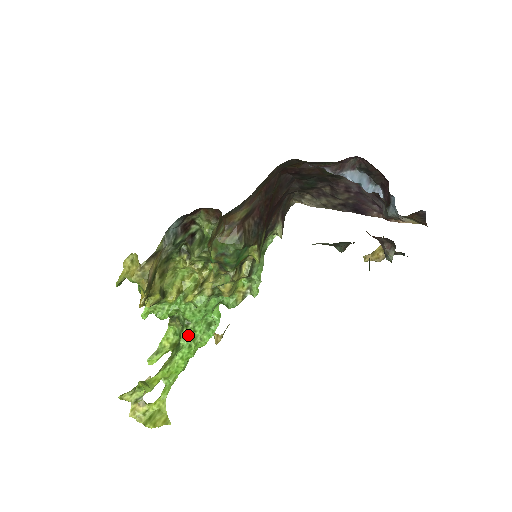
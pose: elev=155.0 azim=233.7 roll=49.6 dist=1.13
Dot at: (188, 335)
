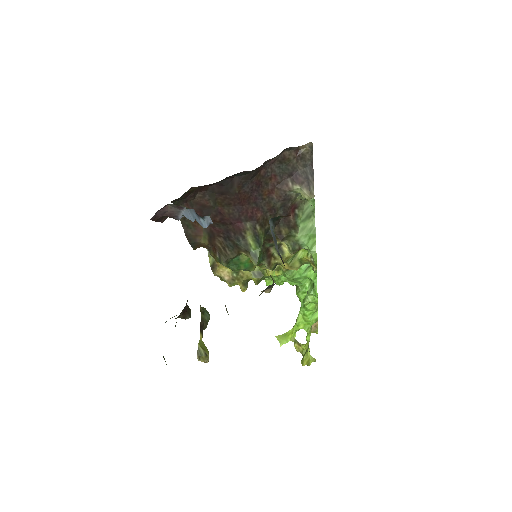
Dot at: (300, 297)
